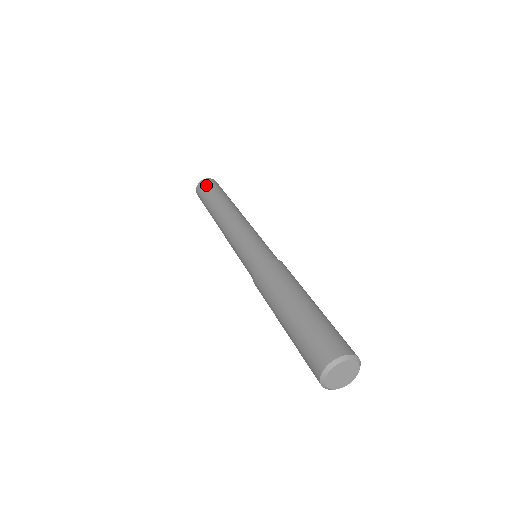
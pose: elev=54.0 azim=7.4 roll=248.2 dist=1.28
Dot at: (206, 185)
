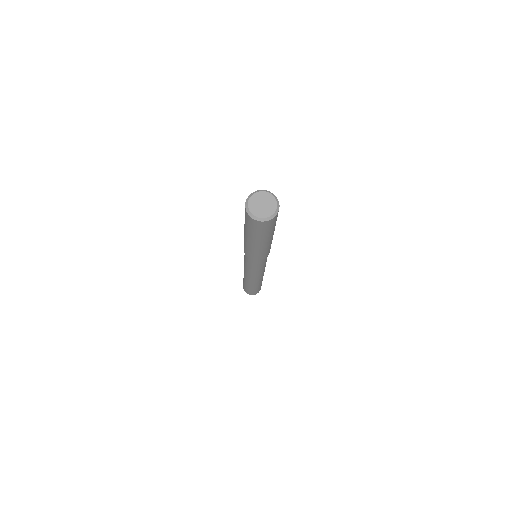
Dot at: occluded
